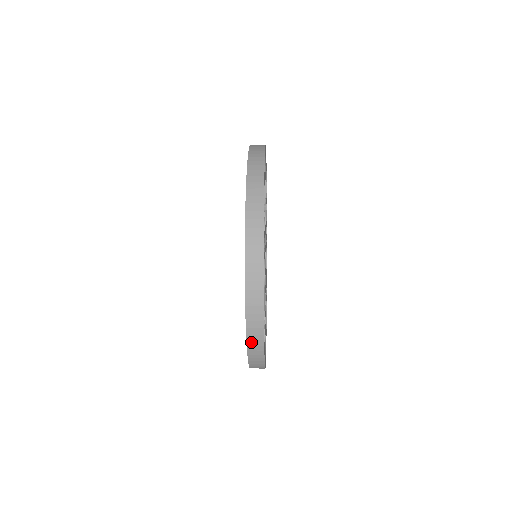
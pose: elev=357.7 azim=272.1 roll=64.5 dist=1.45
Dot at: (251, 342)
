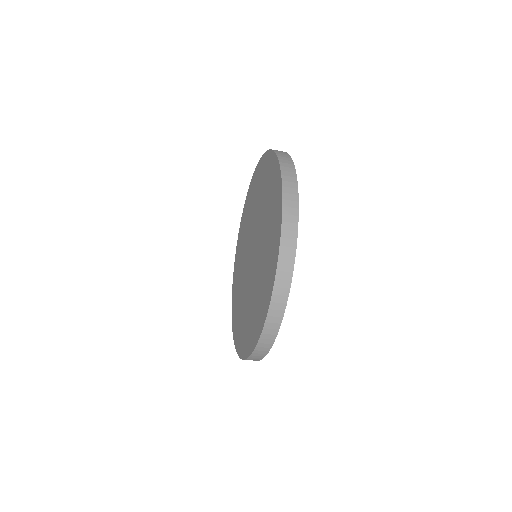
Dot at: (282, 161)
